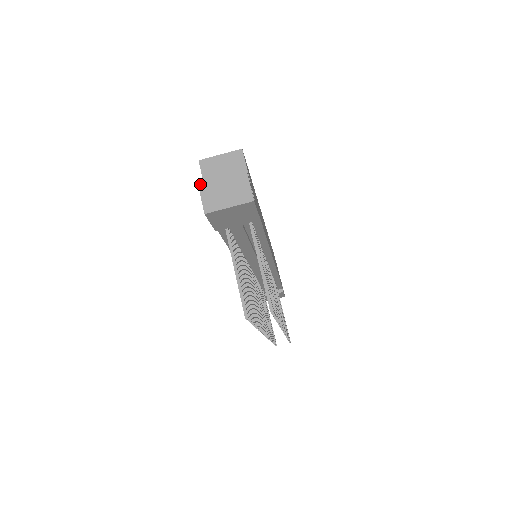
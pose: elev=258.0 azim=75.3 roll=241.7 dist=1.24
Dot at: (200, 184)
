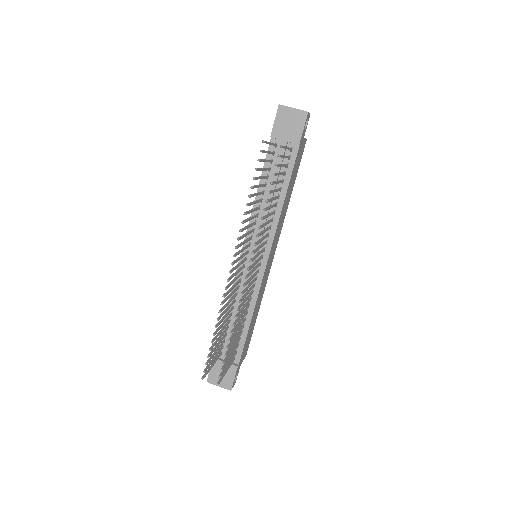
Dot at: occluded
